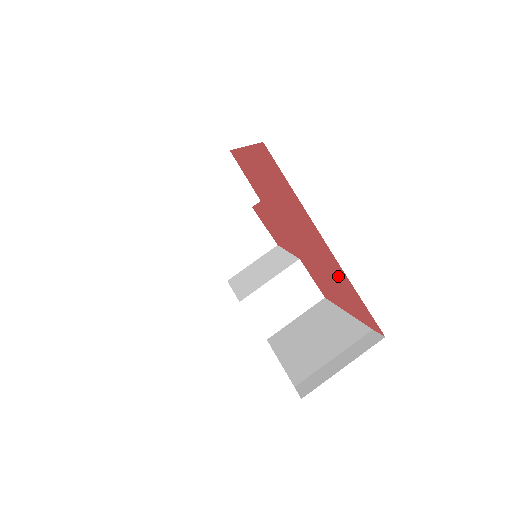
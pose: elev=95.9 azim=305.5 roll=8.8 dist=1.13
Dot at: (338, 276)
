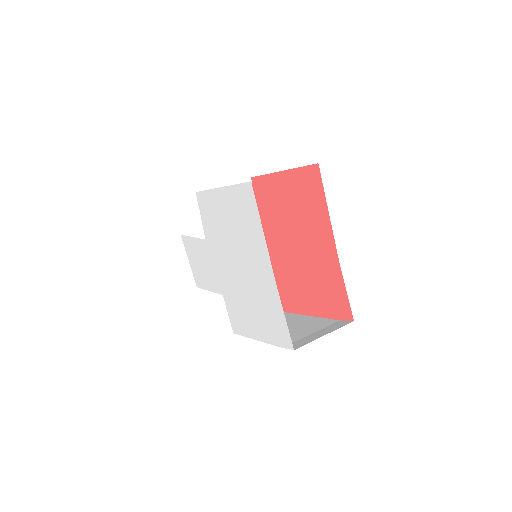
Dot at: (328, 274)
